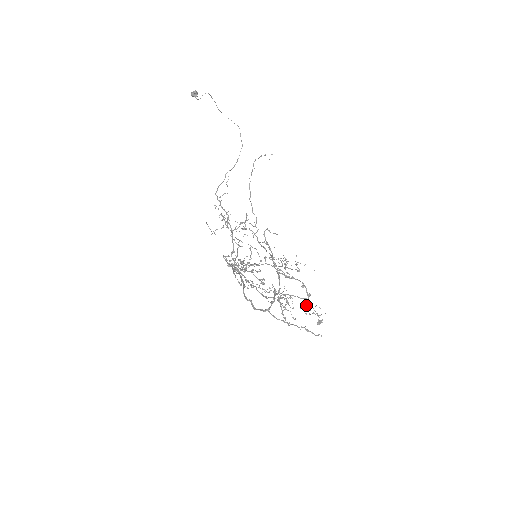
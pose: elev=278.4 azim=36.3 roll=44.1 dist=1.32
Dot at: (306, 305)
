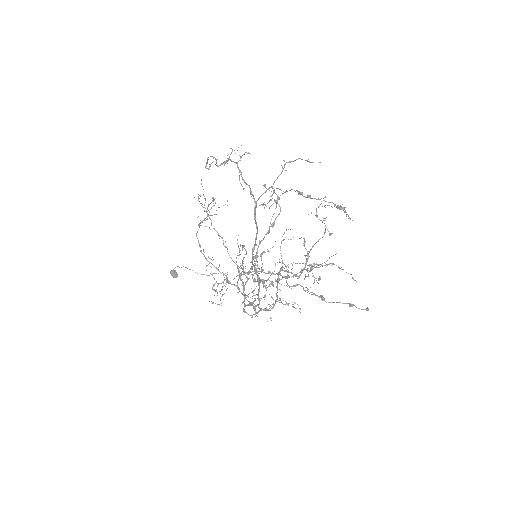
Dot at: (320, 220)
